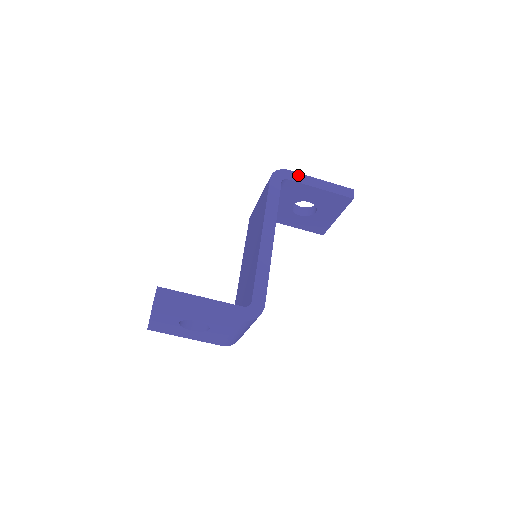
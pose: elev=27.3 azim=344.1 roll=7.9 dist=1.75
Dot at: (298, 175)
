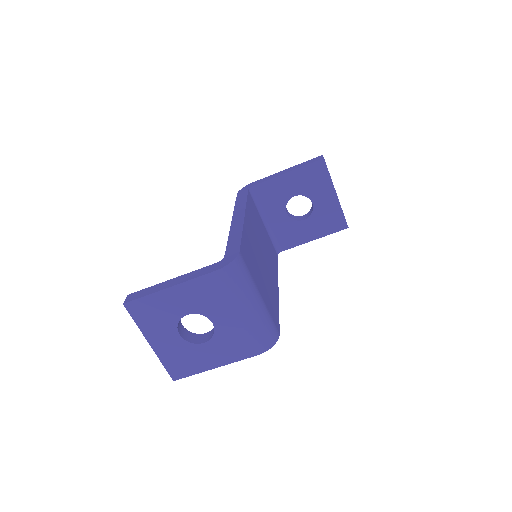
Dot at: (264, 179)
